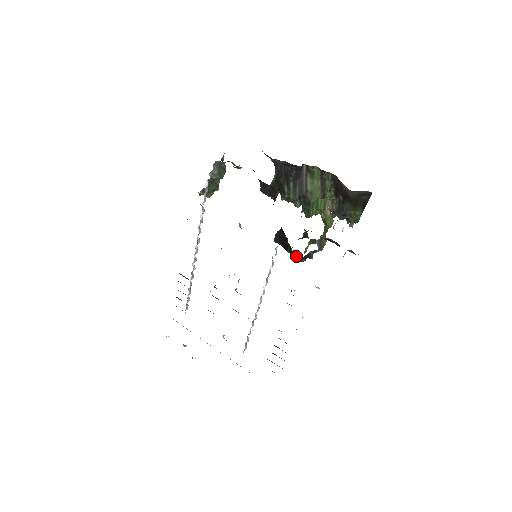
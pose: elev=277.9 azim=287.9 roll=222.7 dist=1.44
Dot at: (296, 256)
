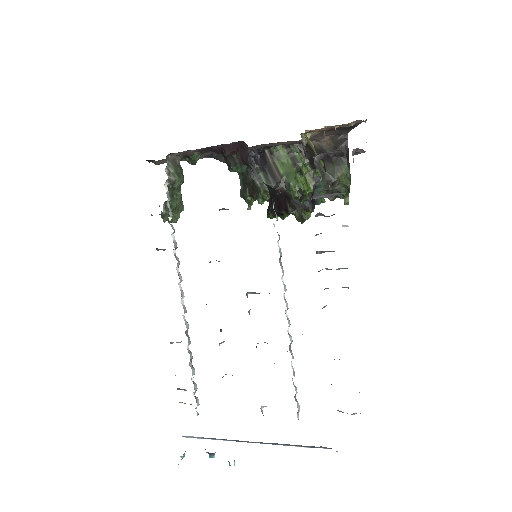
Dot at: (301, 213)
